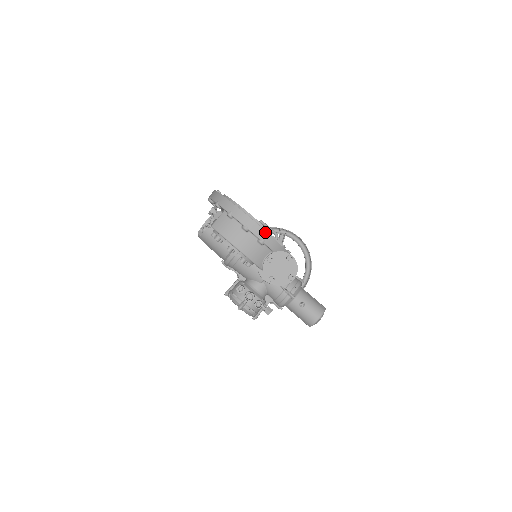
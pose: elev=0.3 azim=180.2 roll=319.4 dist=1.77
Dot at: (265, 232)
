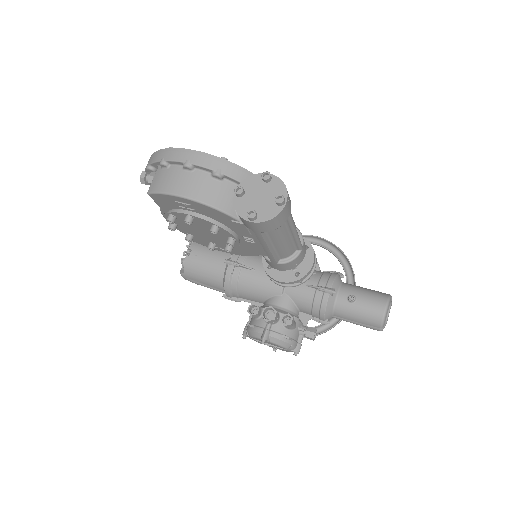
Dot at: (216, 158)
